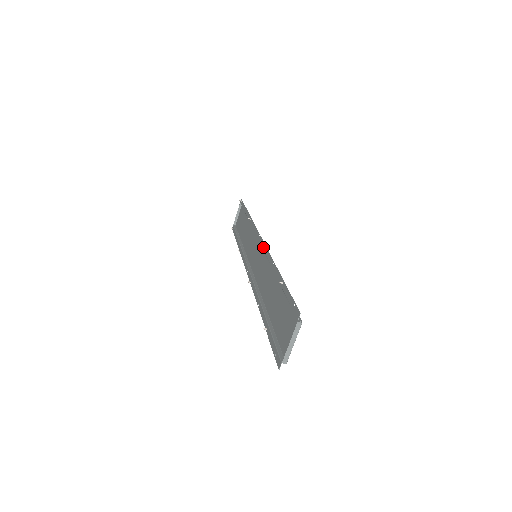
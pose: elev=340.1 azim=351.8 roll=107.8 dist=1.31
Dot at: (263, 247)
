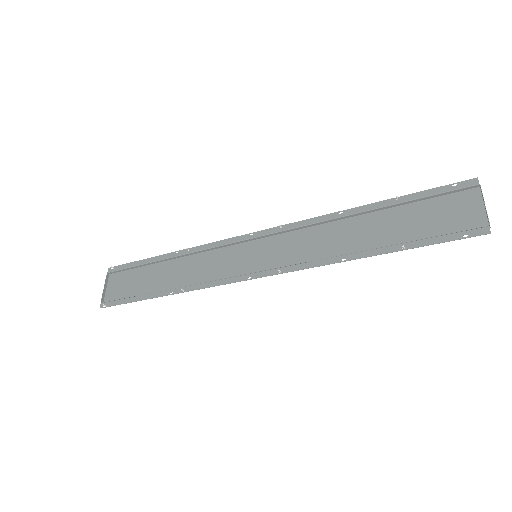
Dot at: (284, 228)
